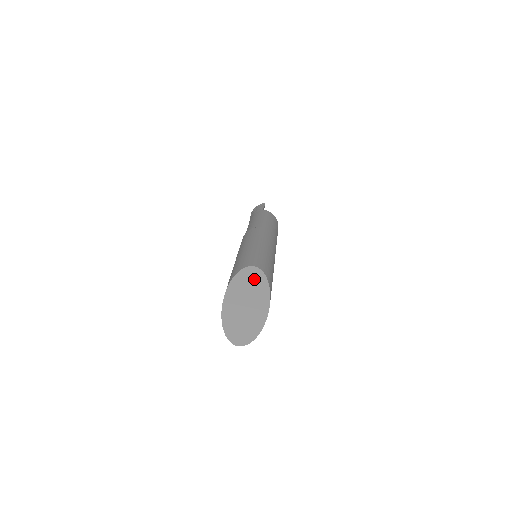
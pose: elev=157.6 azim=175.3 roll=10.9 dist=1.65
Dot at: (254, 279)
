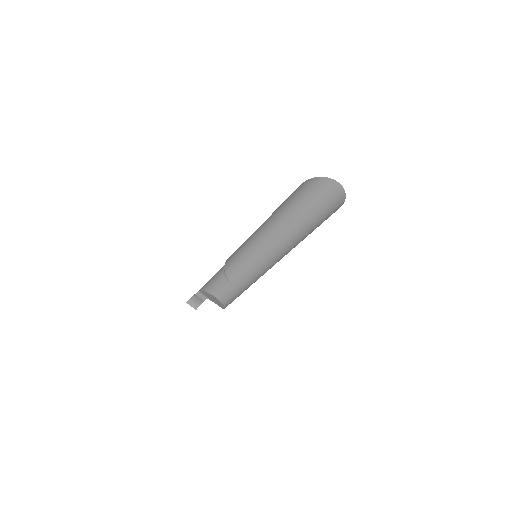
Dot at: occluded
